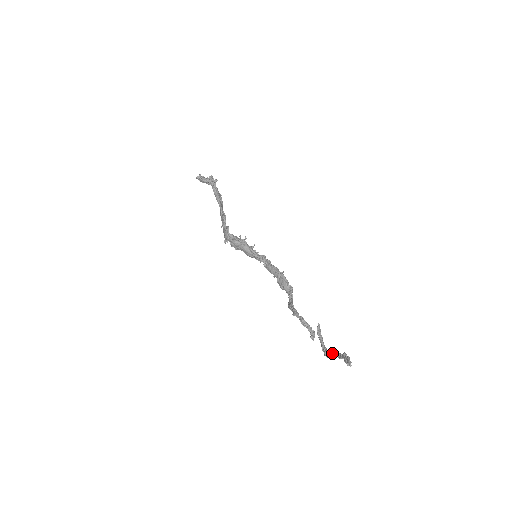
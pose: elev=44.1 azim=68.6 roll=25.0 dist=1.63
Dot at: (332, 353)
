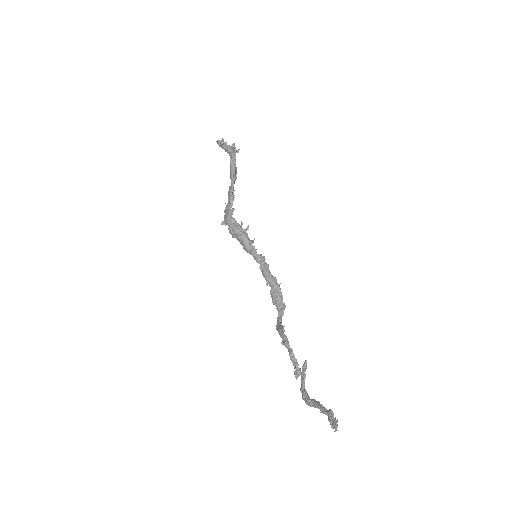
Dot at: (313, 401)
